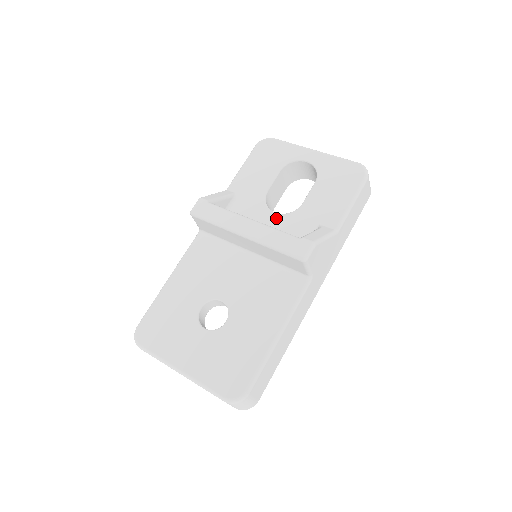
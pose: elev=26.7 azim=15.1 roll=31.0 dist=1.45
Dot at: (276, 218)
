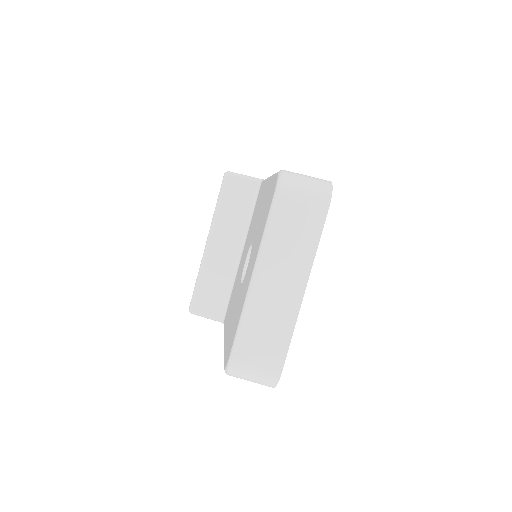
Dot at: occluded
